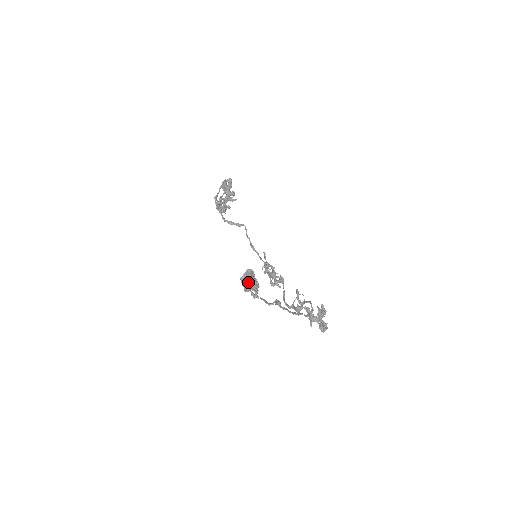
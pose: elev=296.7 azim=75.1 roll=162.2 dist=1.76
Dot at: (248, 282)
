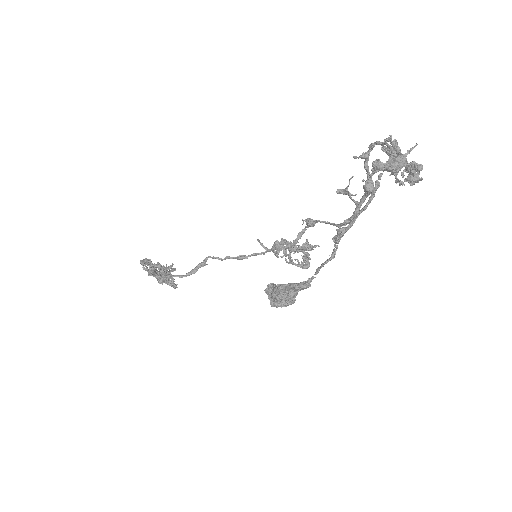
Dot at: (282, 290)
